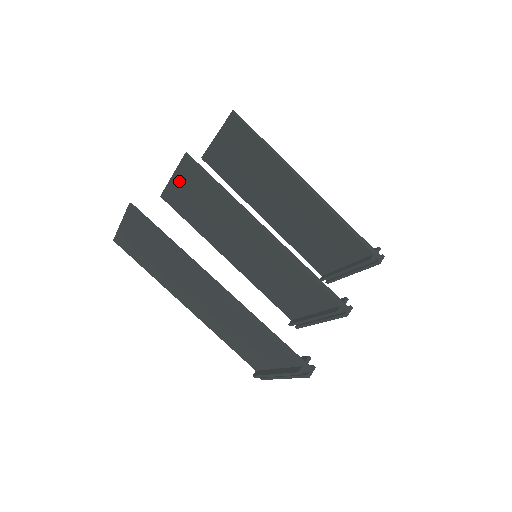
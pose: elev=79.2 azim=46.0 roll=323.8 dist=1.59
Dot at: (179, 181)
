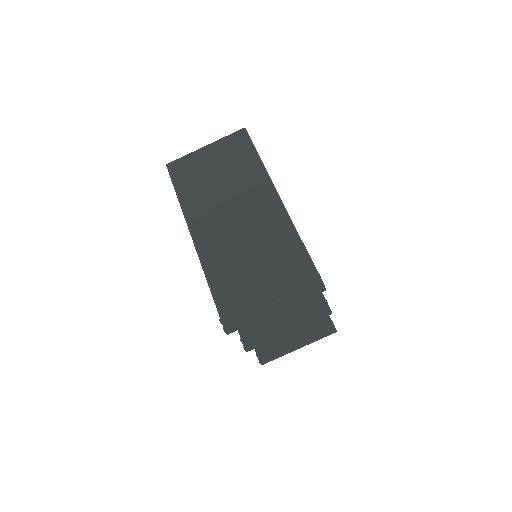
Dot at: occluded
